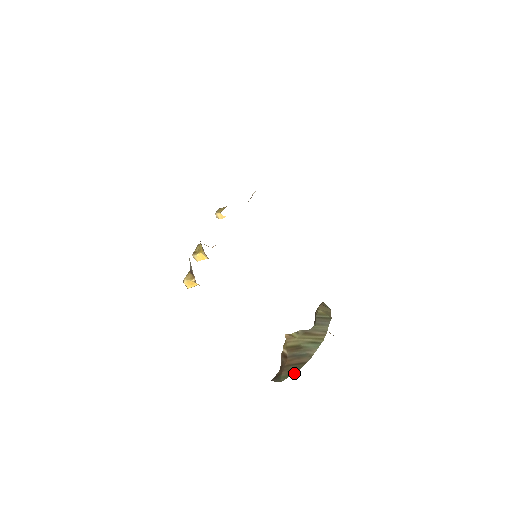
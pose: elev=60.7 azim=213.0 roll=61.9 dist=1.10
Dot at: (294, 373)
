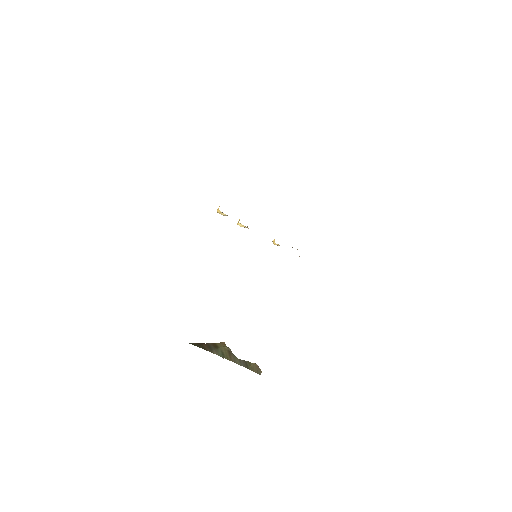
Dot at: occluded
